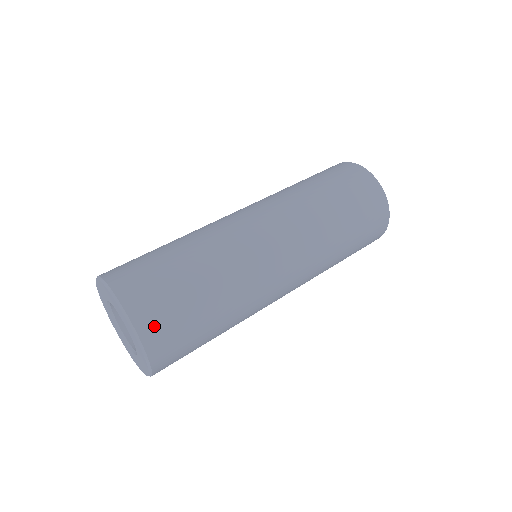
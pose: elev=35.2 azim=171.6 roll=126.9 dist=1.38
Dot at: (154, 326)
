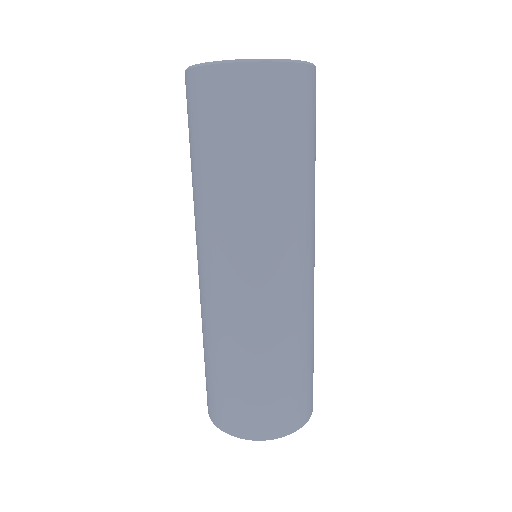
Dot at: (310, 404)
